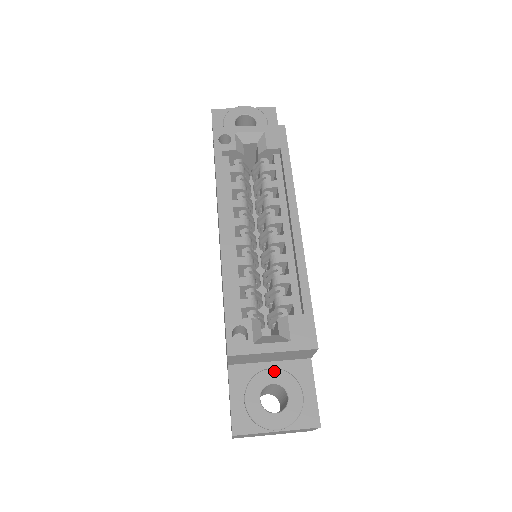
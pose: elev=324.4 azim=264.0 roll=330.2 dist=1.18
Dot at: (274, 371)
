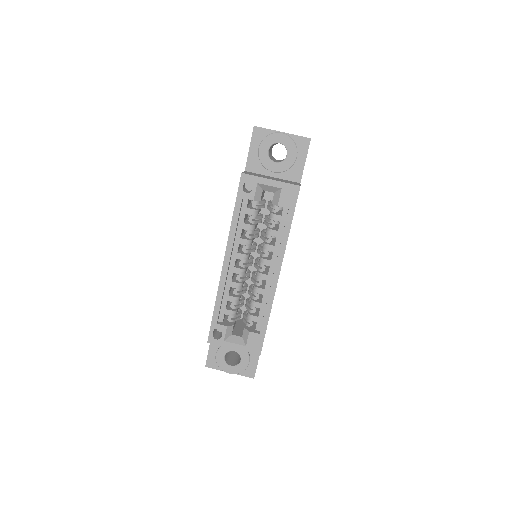
Dot at: occluded
